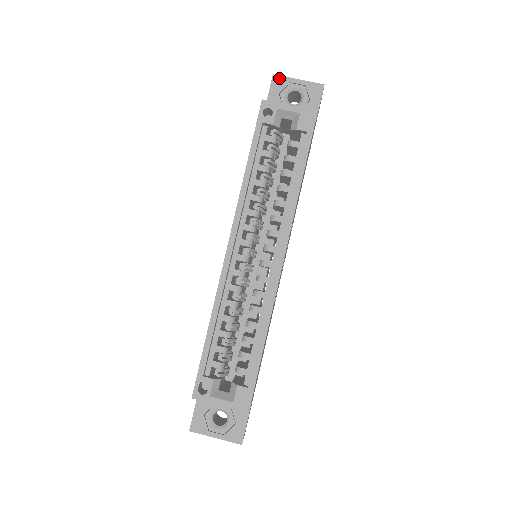
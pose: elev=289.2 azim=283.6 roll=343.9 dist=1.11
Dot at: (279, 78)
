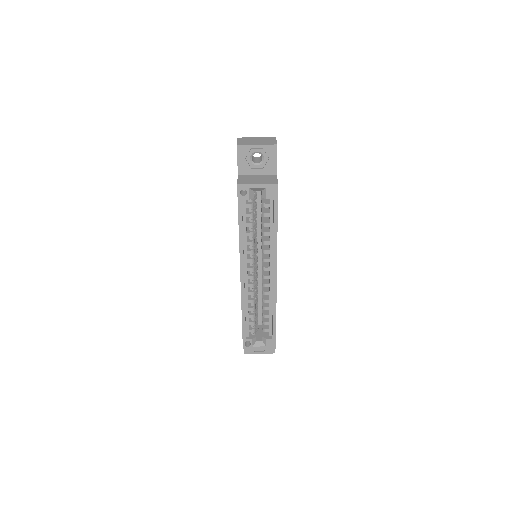
Dot at: (242, 147)
